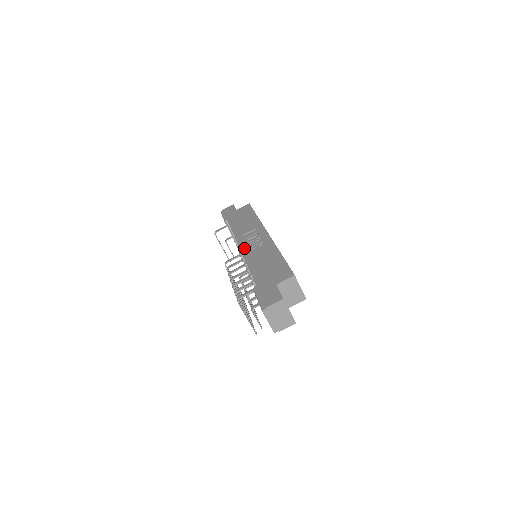
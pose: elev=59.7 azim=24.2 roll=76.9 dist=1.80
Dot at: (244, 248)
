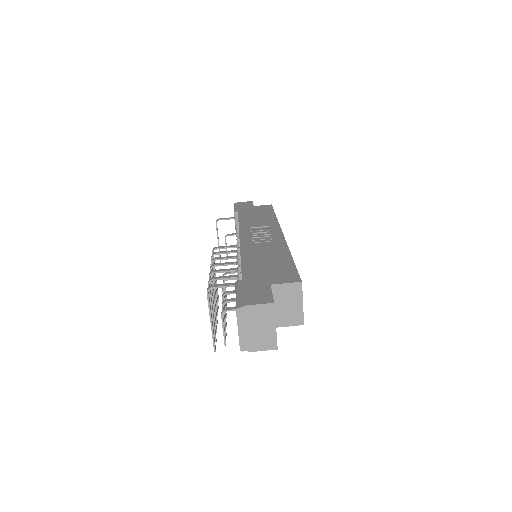
Dot at: (245, 238)
